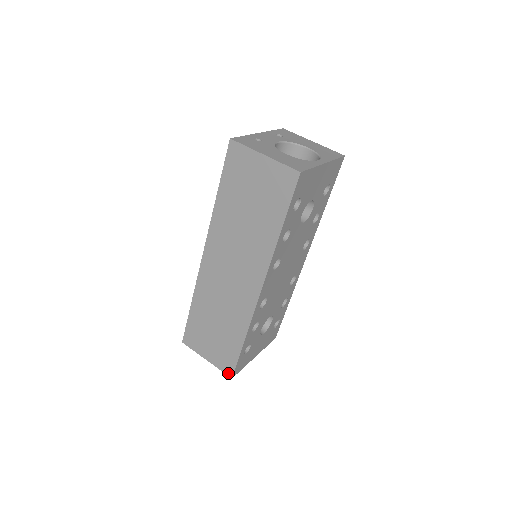
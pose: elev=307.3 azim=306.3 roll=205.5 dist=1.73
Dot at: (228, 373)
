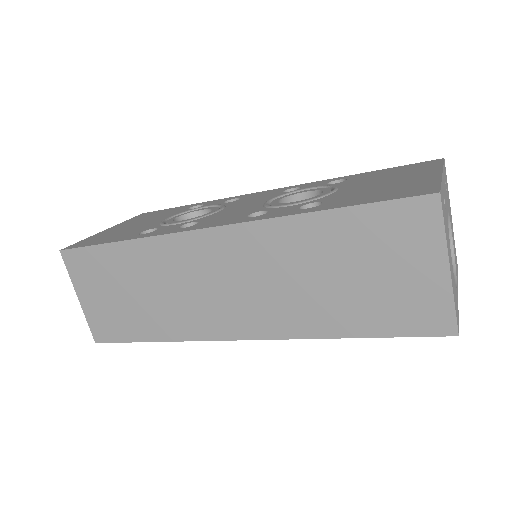
Dot at: (96, 335)
